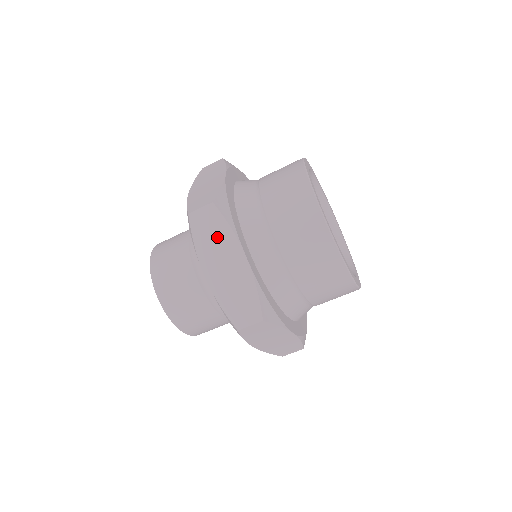
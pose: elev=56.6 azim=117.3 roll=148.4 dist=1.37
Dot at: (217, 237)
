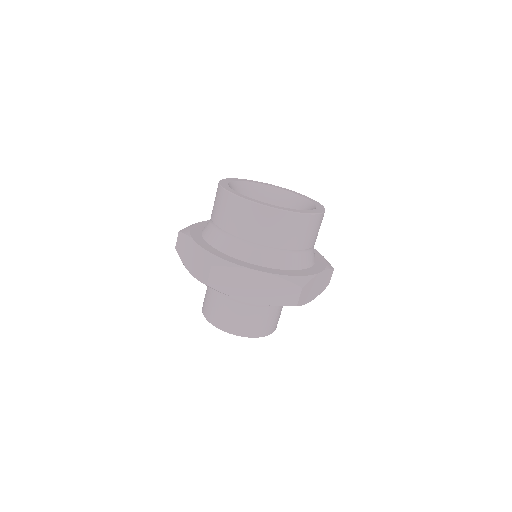
Dot at: (185, 246)
